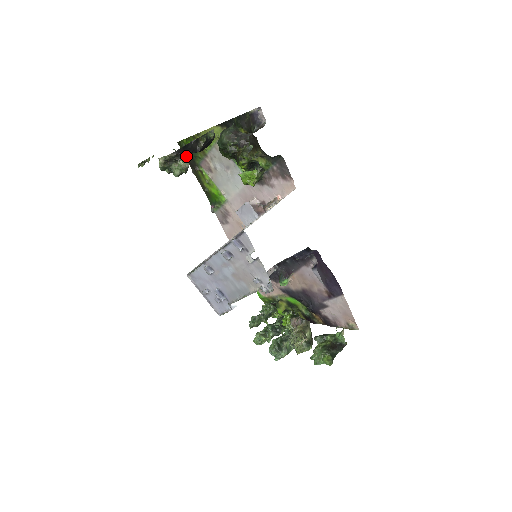
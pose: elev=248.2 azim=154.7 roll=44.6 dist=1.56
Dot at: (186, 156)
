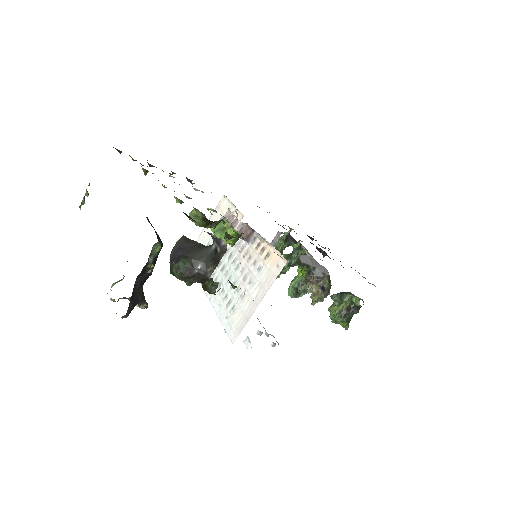
Dot at: (139, 300)
